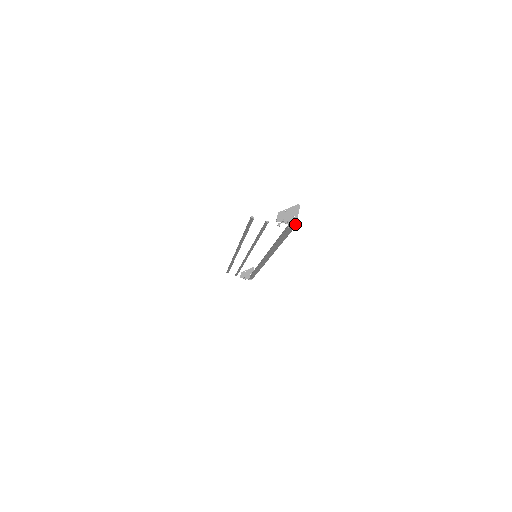
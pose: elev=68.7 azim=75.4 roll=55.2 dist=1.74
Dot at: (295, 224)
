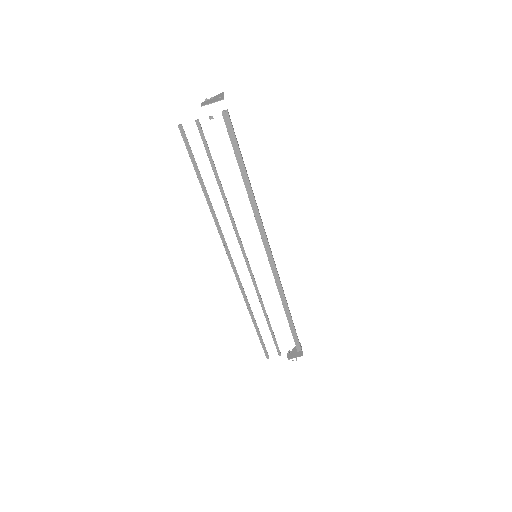
Dot at: (222, 99)
